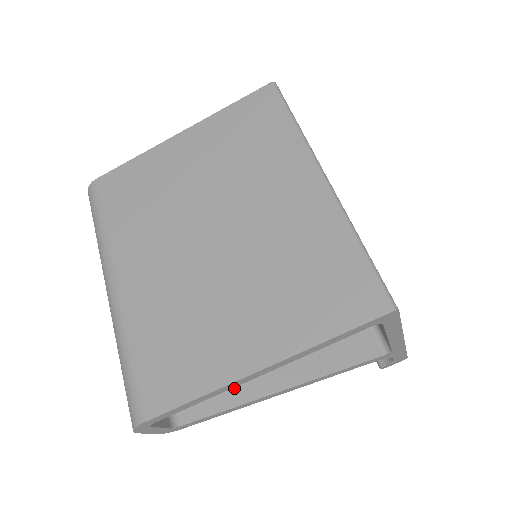
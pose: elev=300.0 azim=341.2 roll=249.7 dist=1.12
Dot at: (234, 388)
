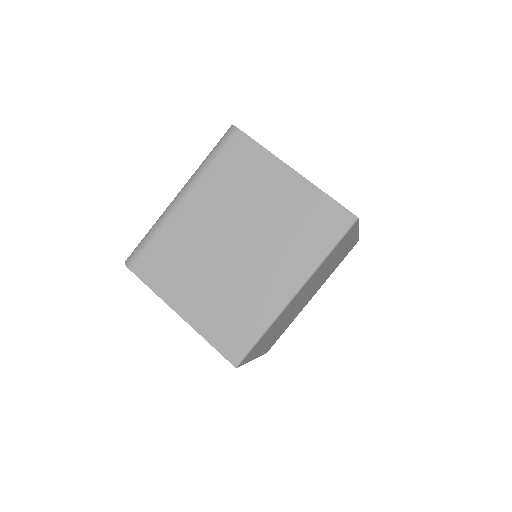
Dot at: occluded
